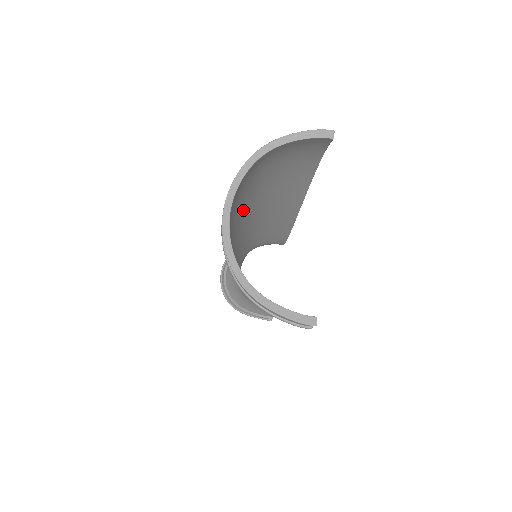
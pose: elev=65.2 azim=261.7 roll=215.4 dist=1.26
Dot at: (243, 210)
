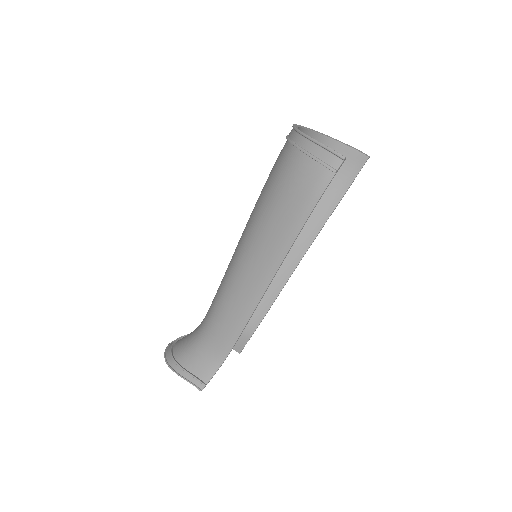
Dot at: occluded
